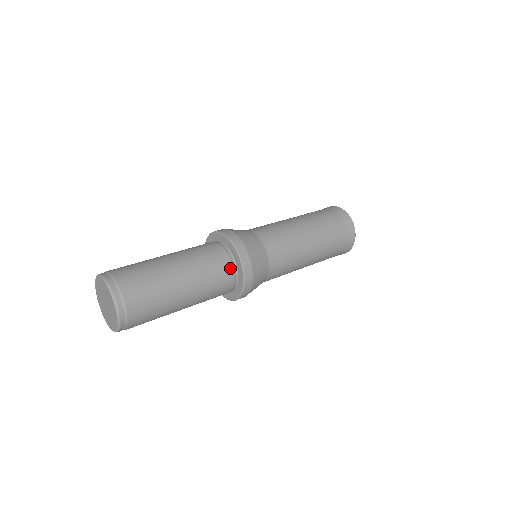
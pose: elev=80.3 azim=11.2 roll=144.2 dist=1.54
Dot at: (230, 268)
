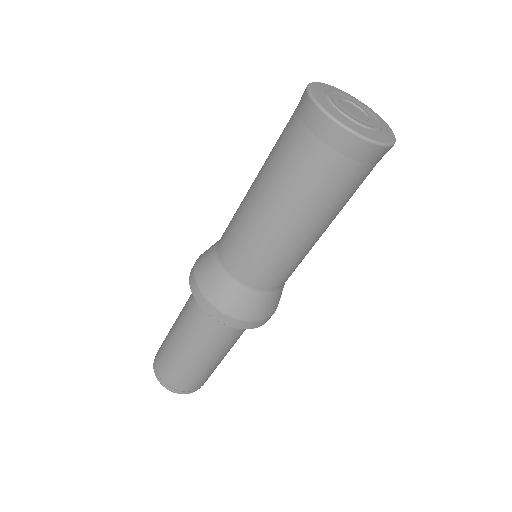
Dot at: occluded
